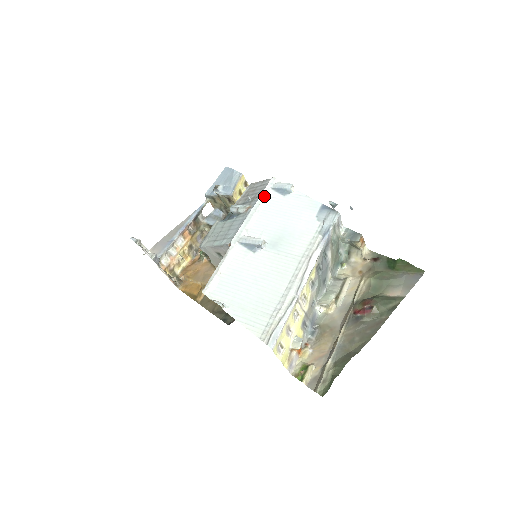
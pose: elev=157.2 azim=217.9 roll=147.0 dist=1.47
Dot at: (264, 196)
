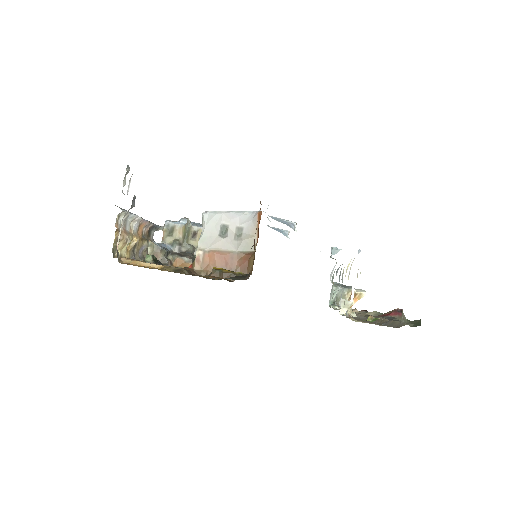
Dot at: occluded
